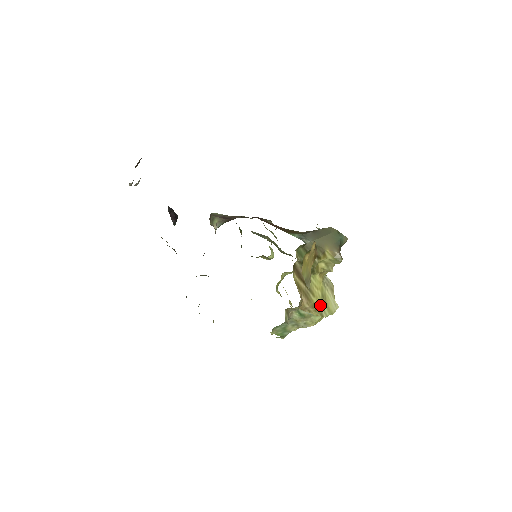
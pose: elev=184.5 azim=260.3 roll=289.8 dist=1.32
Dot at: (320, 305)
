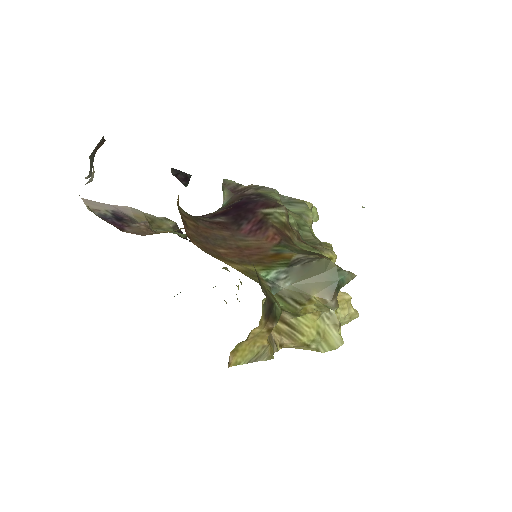
Dot at: (315, 342)
